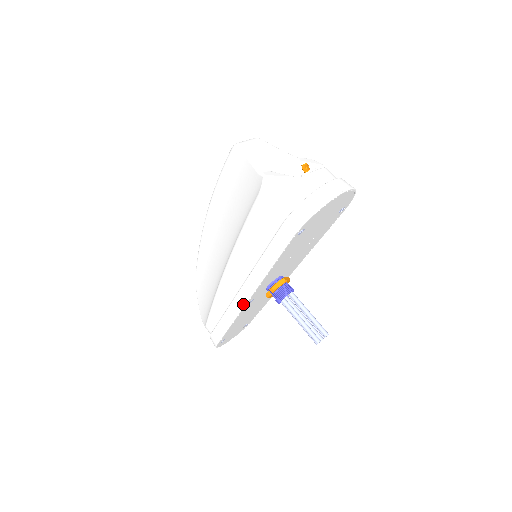
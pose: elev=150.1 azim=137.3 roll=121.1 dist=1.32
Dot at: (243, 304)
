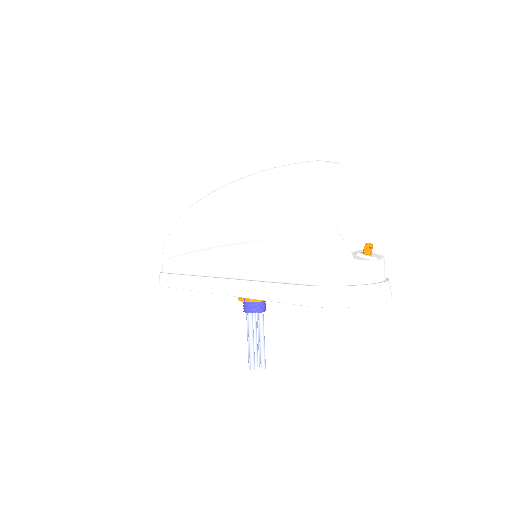
Dot at: (213, 291)
